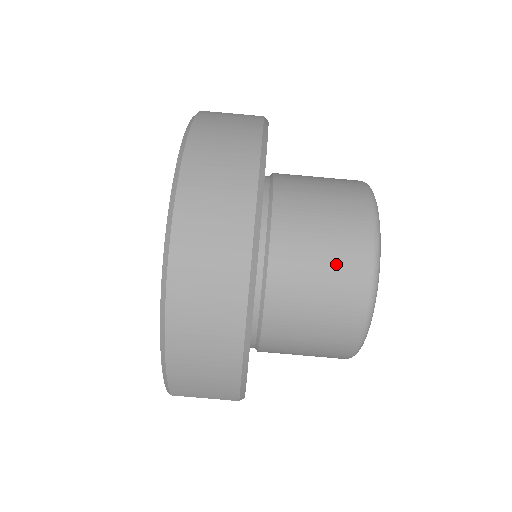
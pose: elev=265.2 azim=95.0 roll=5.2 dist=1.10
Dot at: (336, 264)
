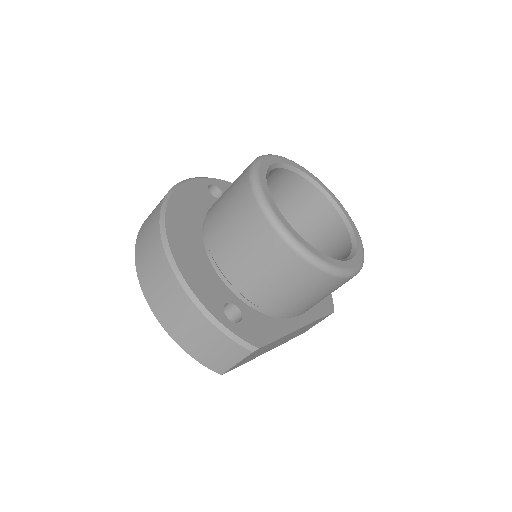
Dot at: (239, 220)
